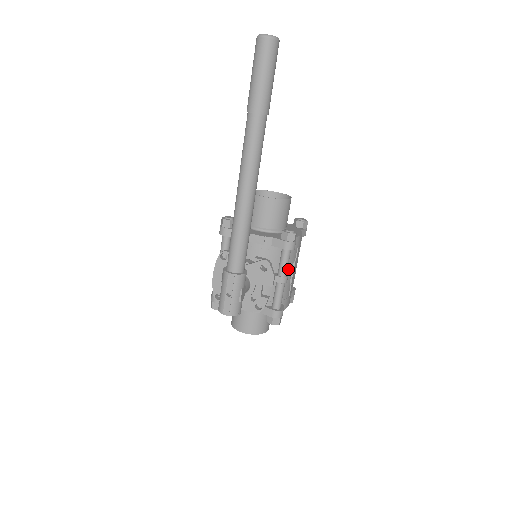
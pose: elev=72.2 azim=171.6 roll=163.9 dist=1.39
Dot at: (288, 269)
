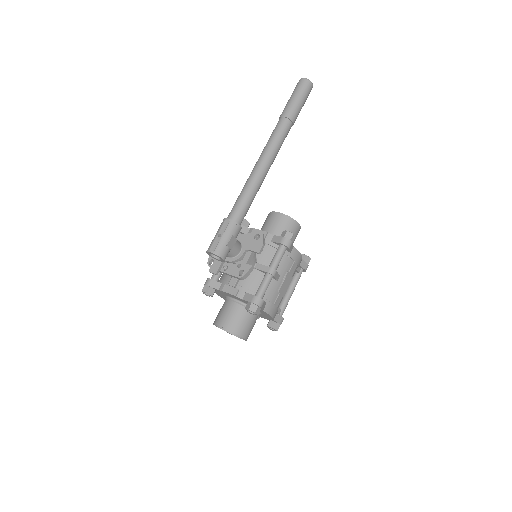
Dot at: (280, 273)
